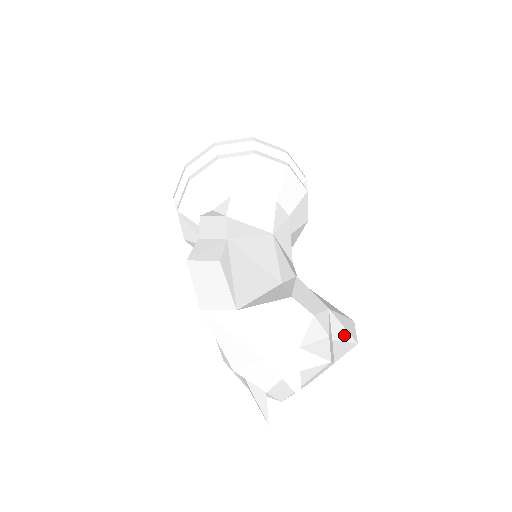
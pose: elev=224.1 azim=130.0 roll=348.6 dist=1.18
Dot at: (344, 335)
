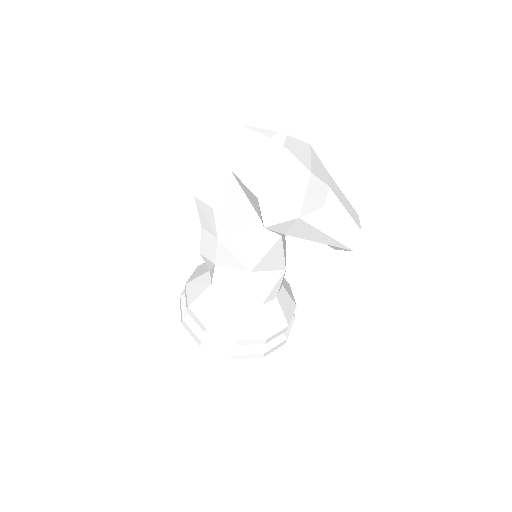
Dot at: occluded
